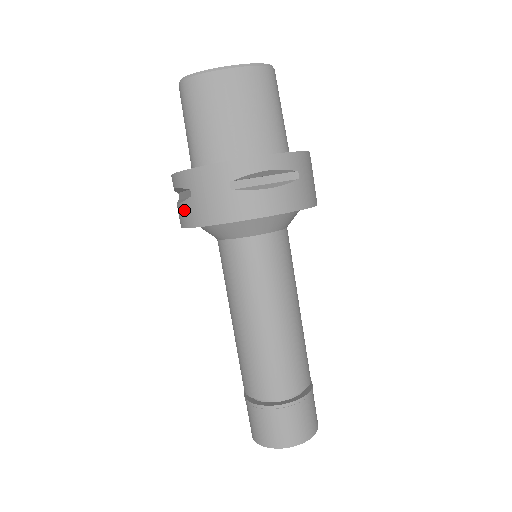
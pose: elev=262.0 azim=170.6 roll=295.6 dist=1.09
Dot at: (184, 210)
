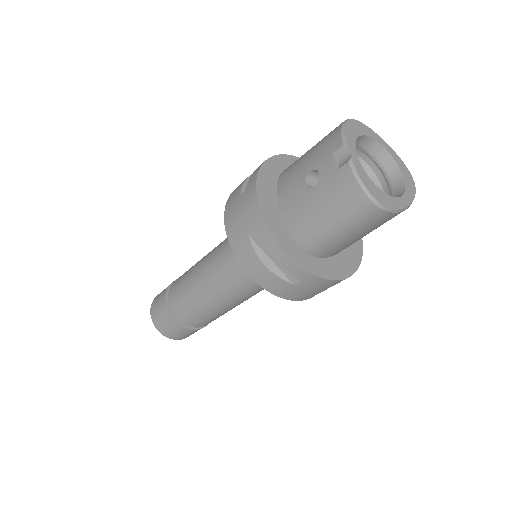
Dot at: (274, 281)
